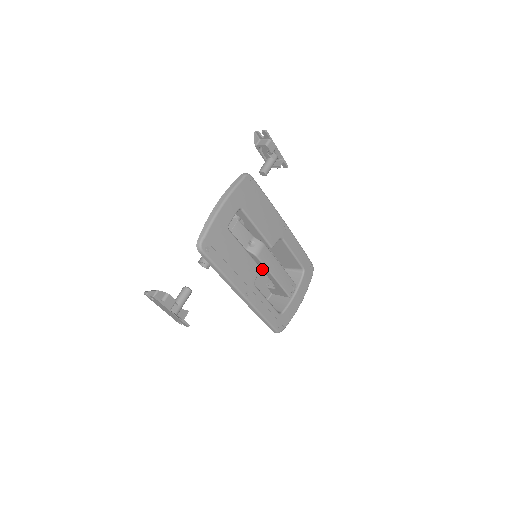
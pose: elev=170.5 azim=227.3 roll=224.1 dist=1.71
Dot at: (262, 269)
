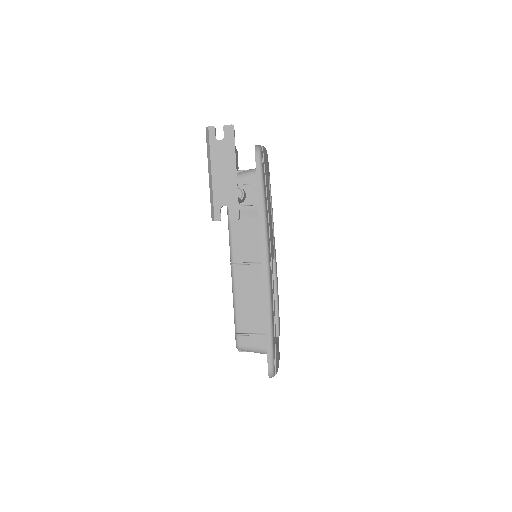
Dot at: occluded
